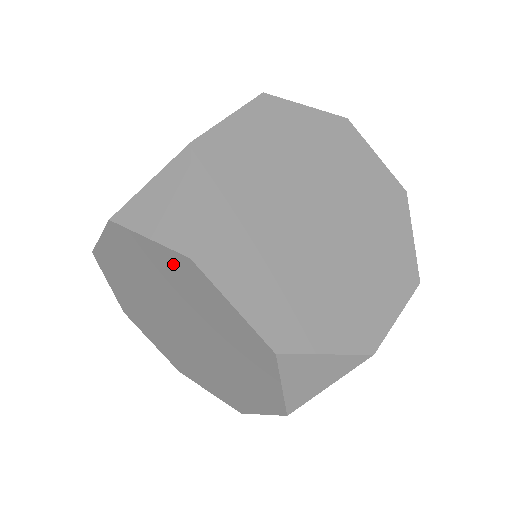
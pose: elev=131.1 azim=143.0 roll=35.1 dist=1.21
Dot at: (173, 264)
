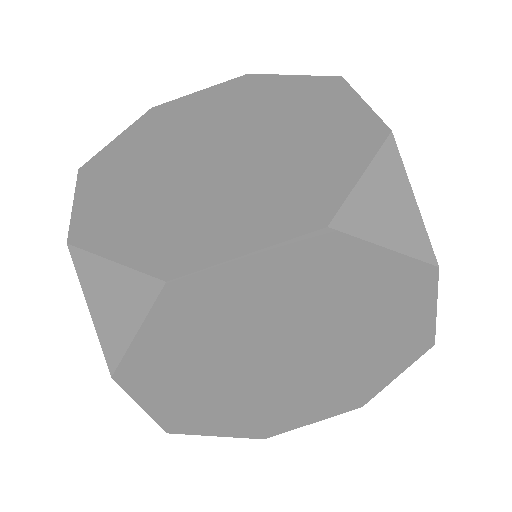
Dot at: occluded
